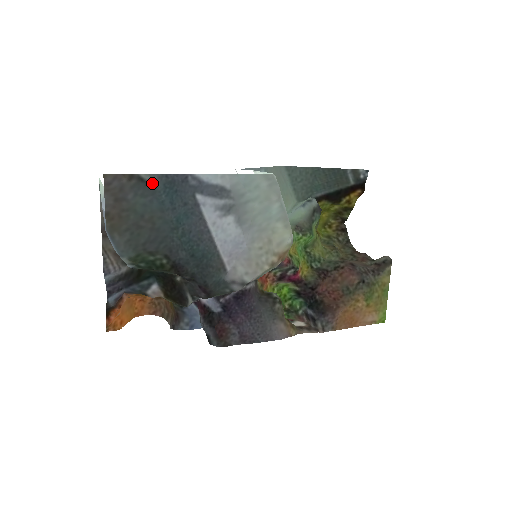
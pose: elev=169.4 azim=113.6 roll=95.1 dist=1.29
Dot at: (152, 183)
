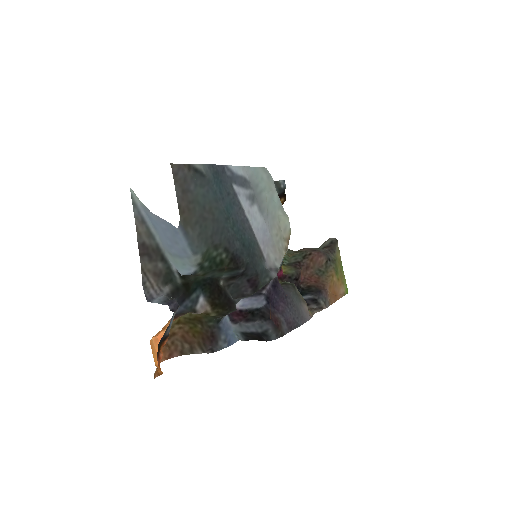
Dot at: (206, 173)
